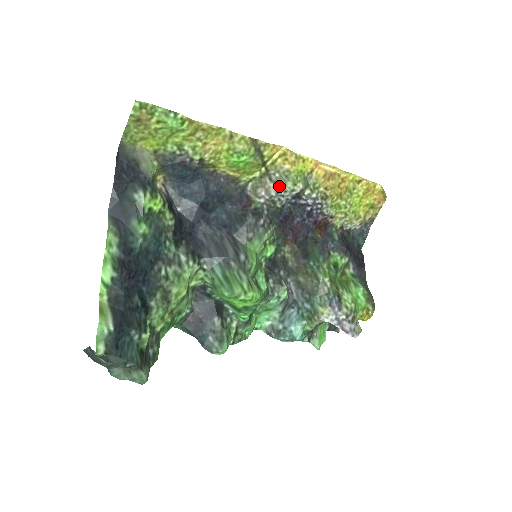
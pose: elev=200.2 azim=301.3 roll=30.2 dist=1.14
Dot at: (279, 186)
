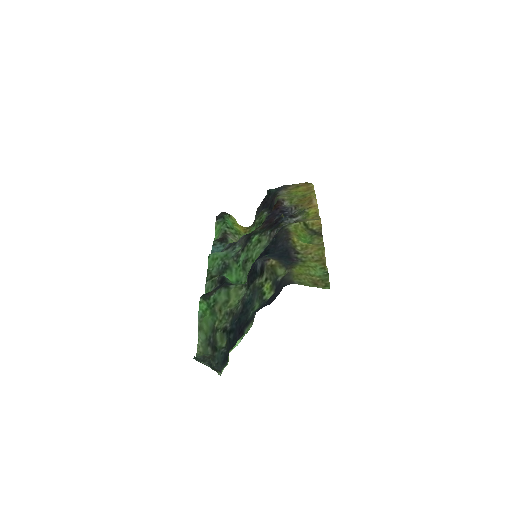
Dot at: occluded
